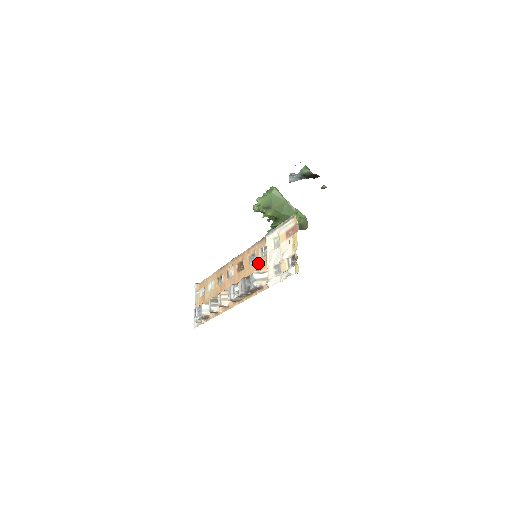
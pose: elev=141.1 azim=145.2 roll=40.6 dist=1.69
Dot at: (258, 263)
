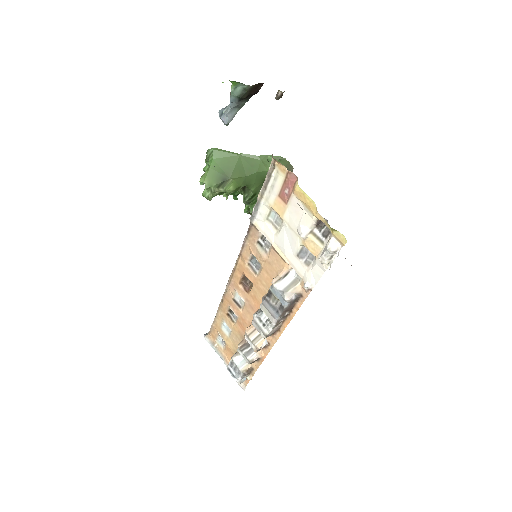
Dot at: (268, 265)
